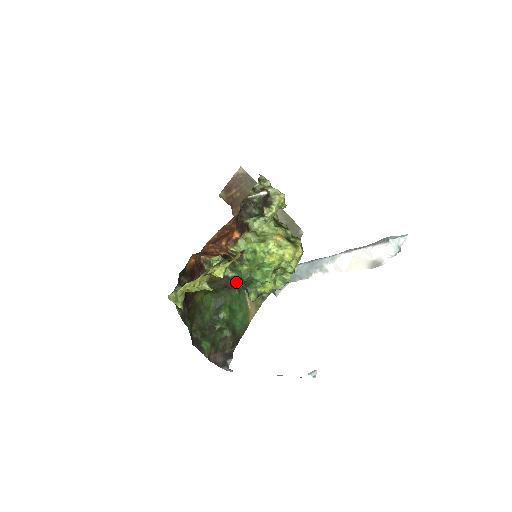
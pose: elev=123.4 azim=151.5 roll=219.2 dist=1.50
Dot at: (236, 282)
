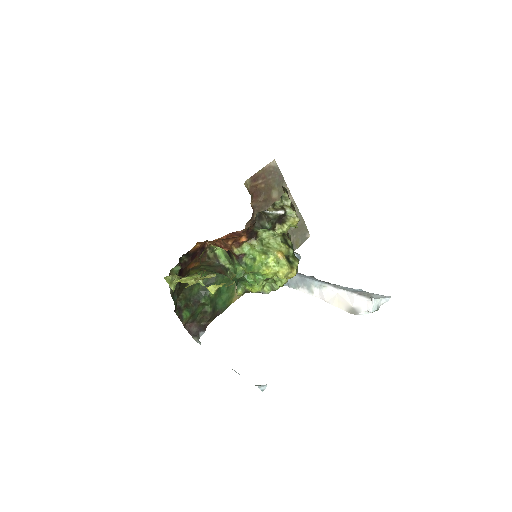
Dot at: occluded
